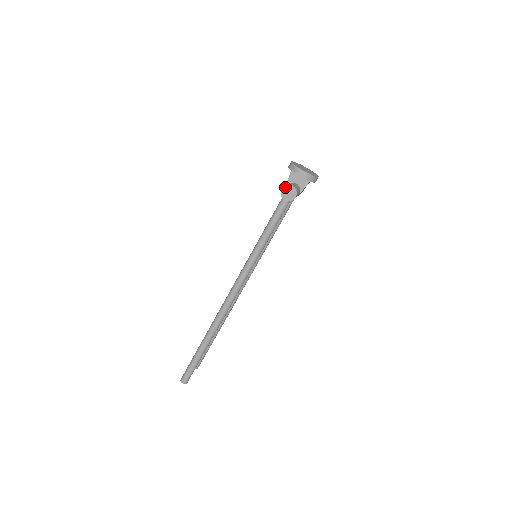
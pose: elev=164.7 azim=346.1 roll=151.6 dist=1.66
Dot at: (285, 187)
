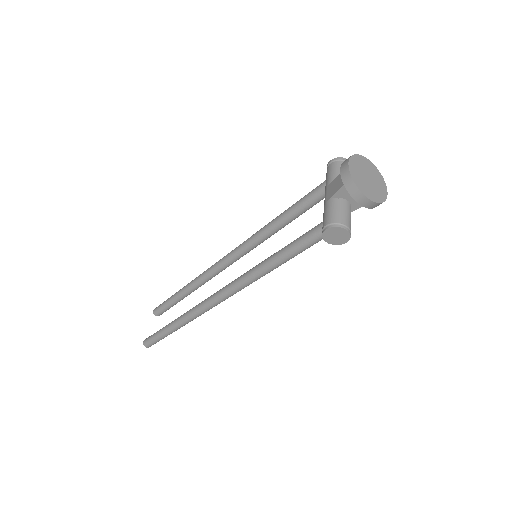
Dot at: (333, 229)
